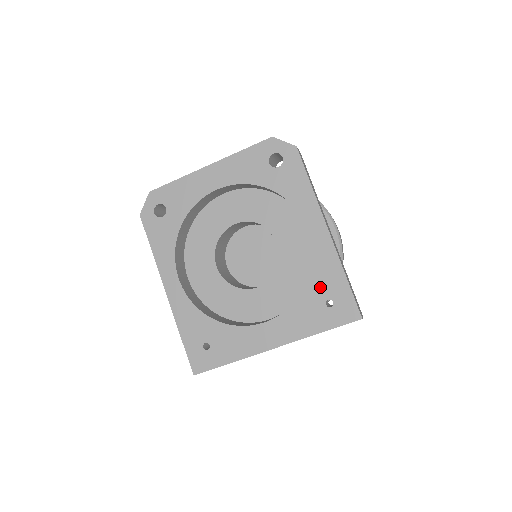
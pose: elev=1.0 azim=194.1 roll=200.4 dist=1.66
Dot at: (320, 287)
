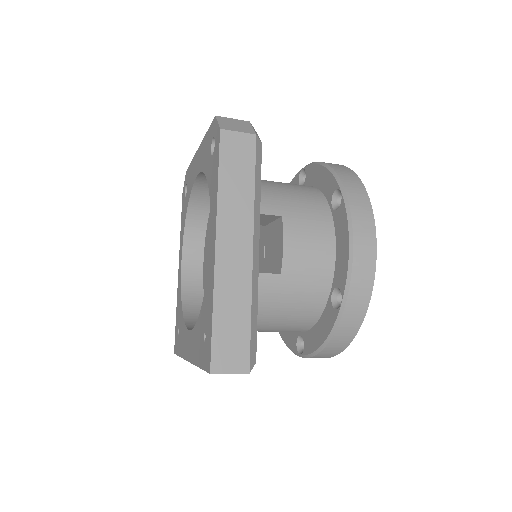
Dot at: (205, 313)
